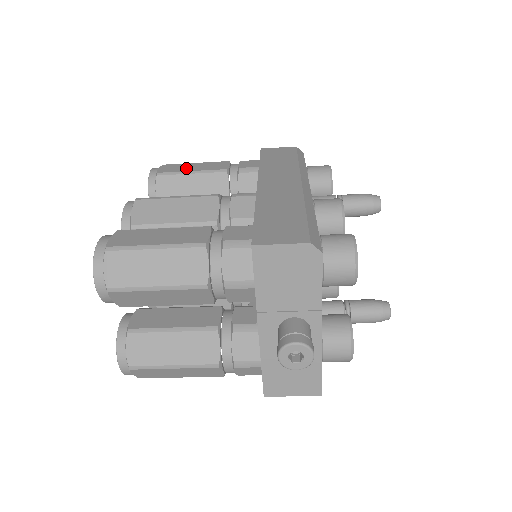
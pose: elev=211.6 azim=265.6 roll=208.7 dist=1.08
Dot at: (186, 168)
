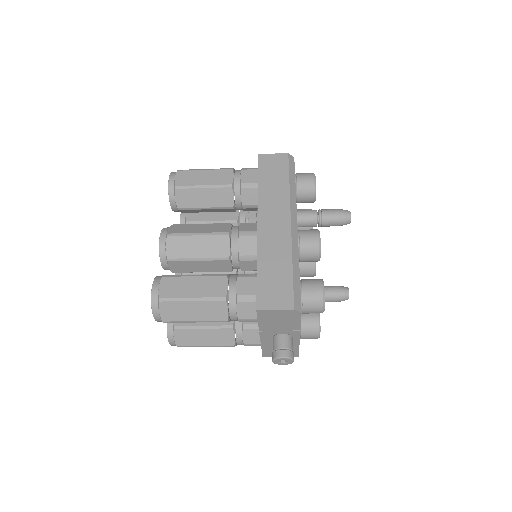
Dot at: (198, 180)
